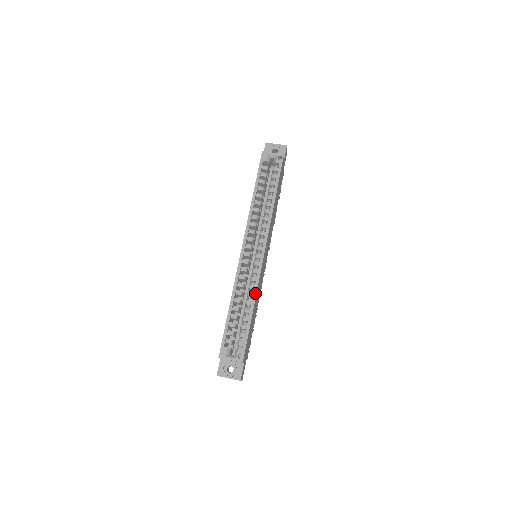
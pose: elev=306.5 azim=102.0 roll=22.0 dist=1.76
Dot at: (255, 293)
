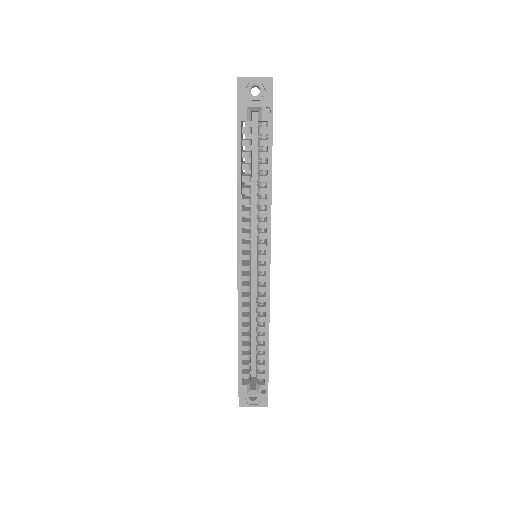
Dot at: (268, 319)
